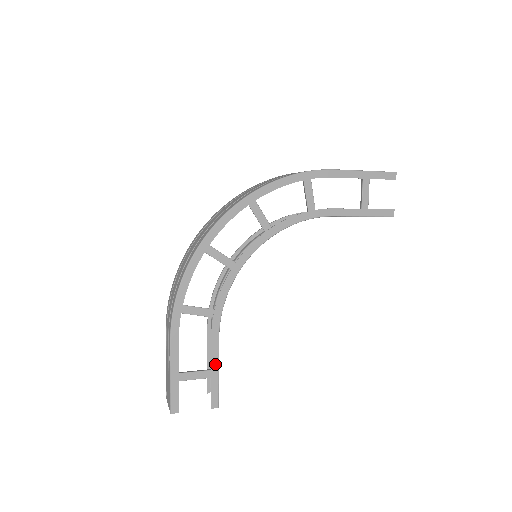
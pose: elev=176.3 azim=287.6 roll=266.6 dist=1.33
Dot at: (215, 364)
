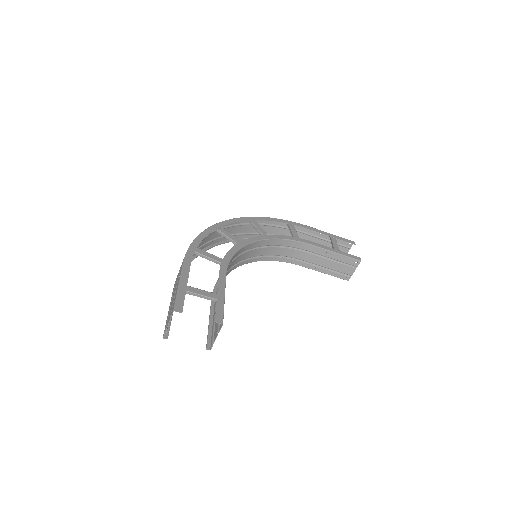
Dot at: (221, 291)
